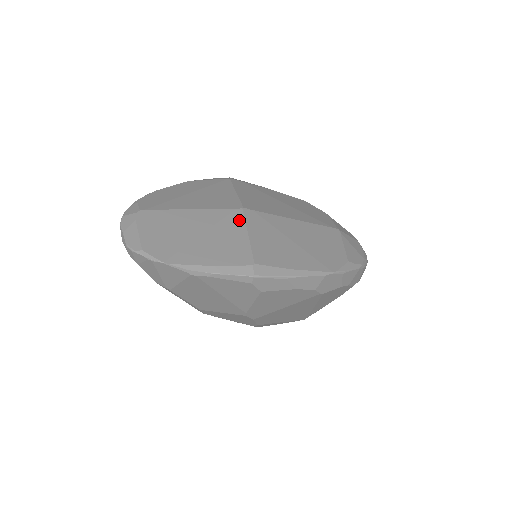
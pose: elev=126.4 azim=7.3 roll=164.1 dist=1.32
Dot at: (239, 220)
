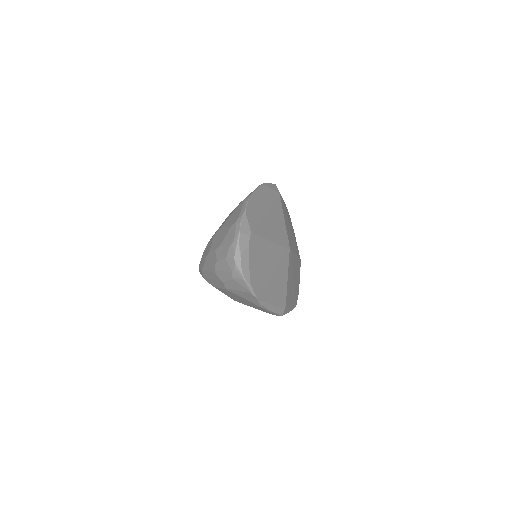
Dot at: (287, 262)
